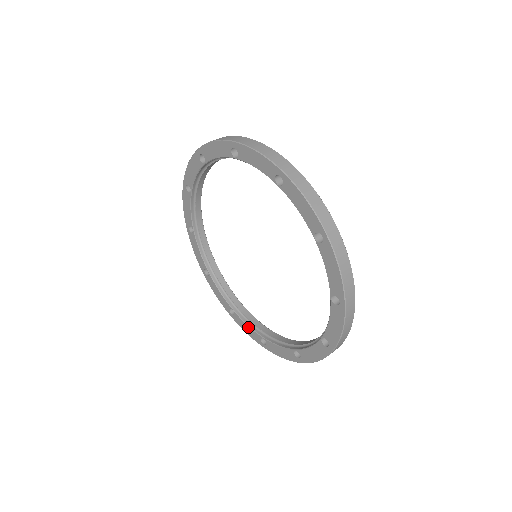
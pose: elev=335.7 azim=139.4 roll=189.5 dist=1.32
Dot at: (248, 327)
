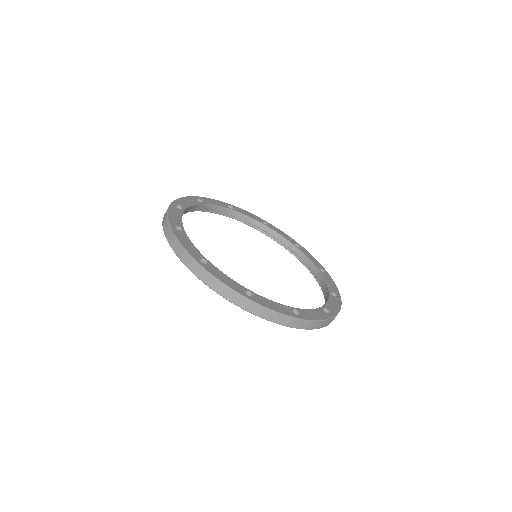
Dot at: occluded
